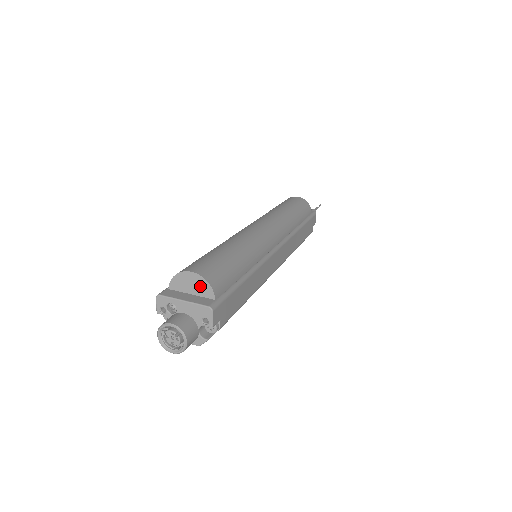
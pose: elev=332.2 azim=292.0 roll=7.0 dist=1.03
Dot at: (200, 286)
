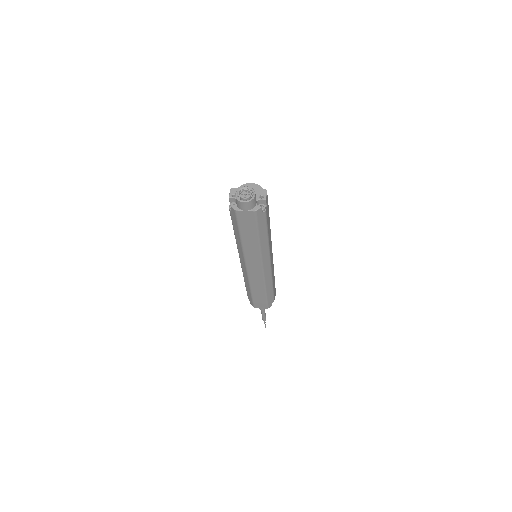
Dot at: occluded
